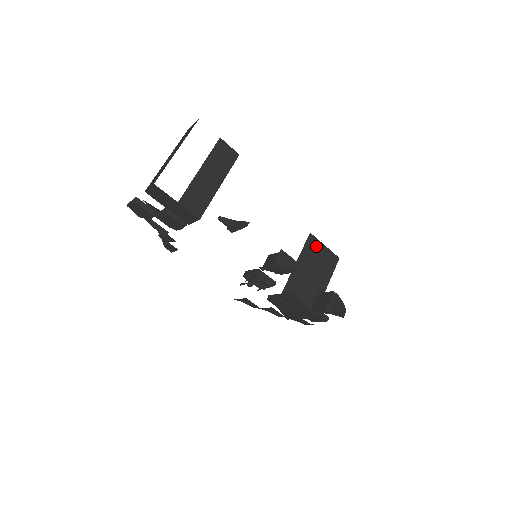
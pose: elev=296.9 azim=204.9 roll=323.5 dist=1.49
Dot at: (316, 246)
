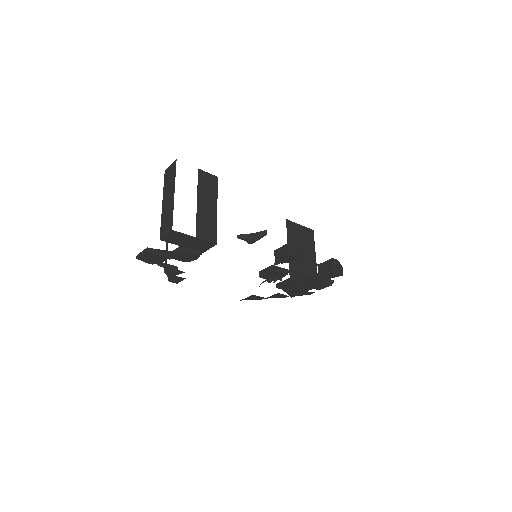
Dot at: (294, 228)
